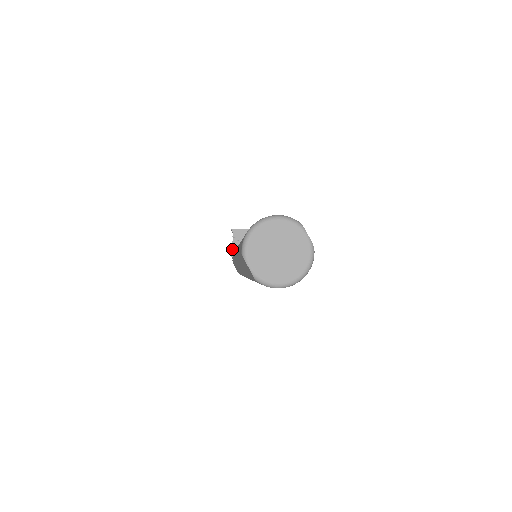
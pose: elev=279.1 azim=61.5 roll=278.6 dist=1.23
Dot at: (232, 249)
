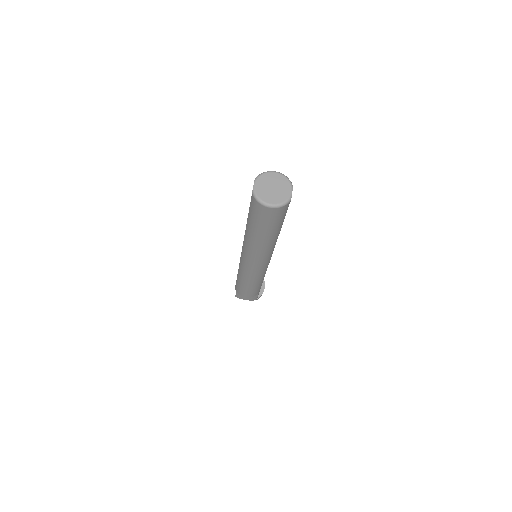
Dot at: occluded
